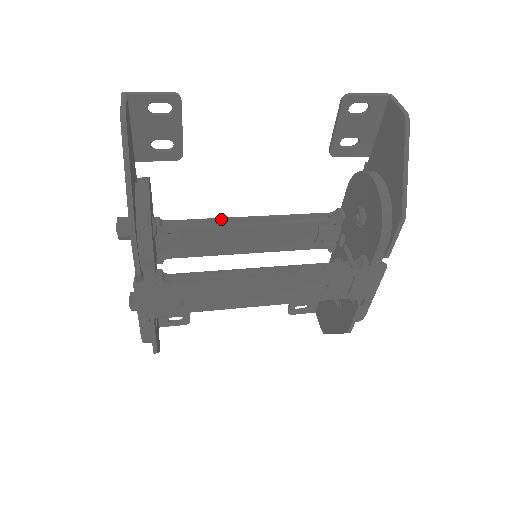
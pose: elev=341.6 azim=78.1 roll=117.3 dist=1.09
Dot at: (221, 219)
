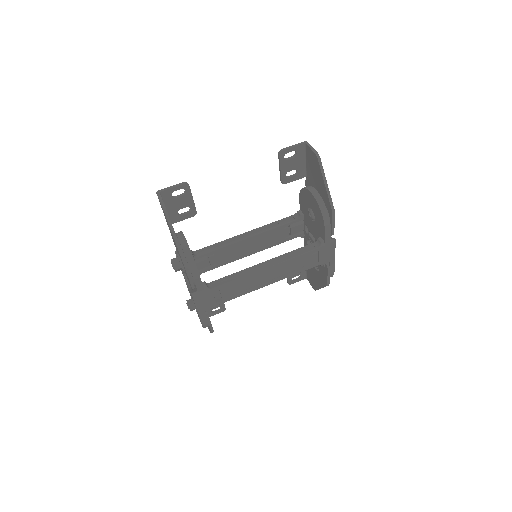
Dot at: (228, 240)
